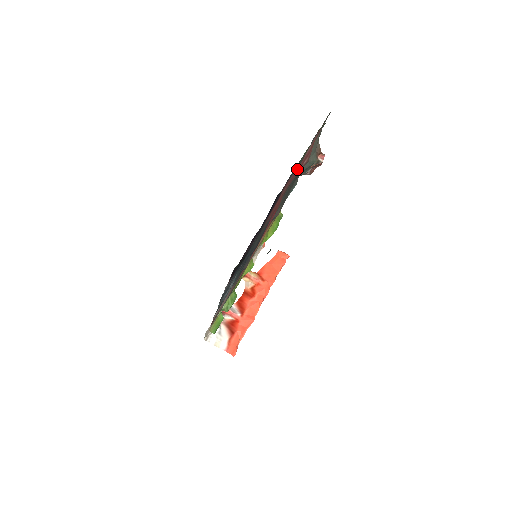
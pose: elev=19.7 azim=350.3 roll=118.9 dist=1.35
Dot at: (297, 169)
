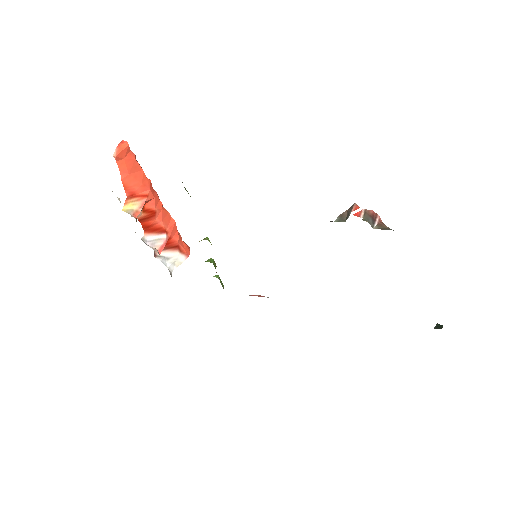
Dot at: occluded
